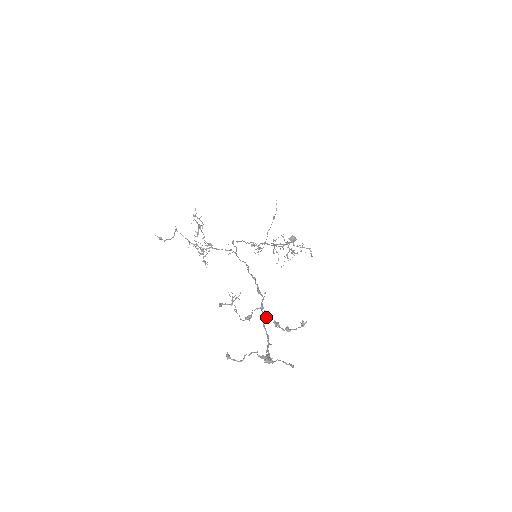
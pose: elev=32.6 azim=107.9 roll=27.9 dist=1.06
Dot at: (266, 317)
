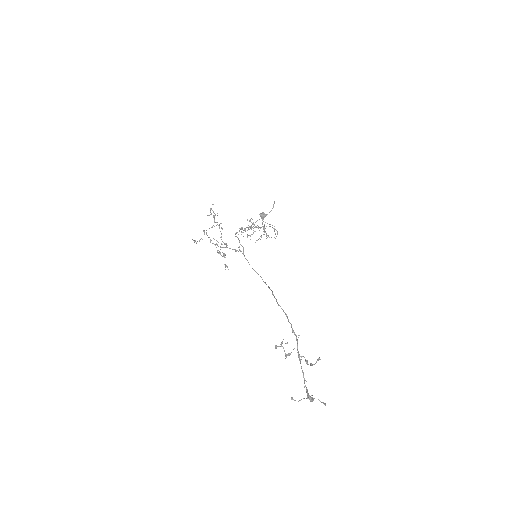
Dot at: (301, 357)
